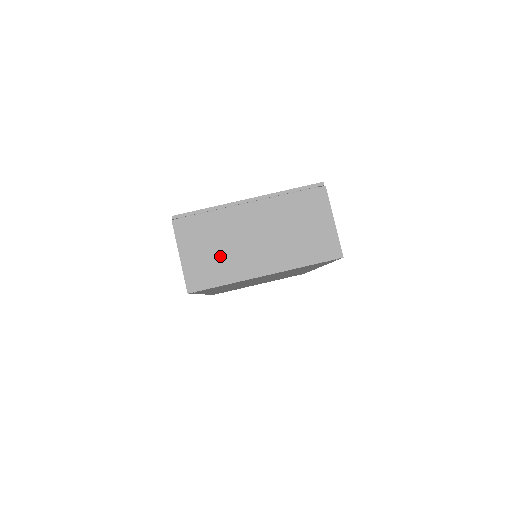
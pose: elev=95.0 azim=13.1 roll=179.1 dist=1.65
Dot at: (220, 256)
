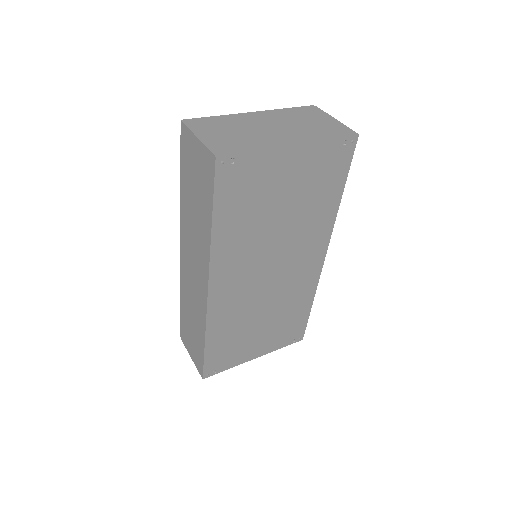
Dot at: (240, 136)
